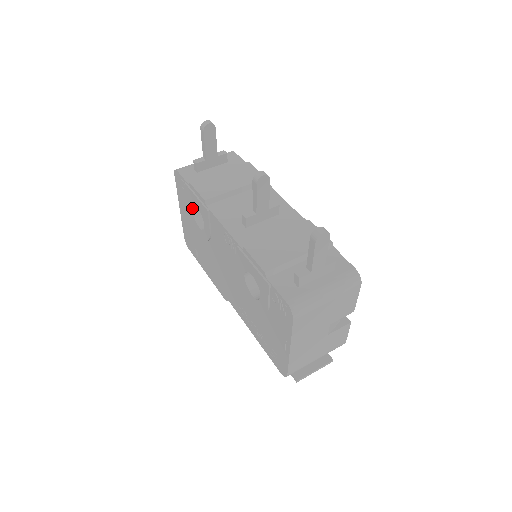
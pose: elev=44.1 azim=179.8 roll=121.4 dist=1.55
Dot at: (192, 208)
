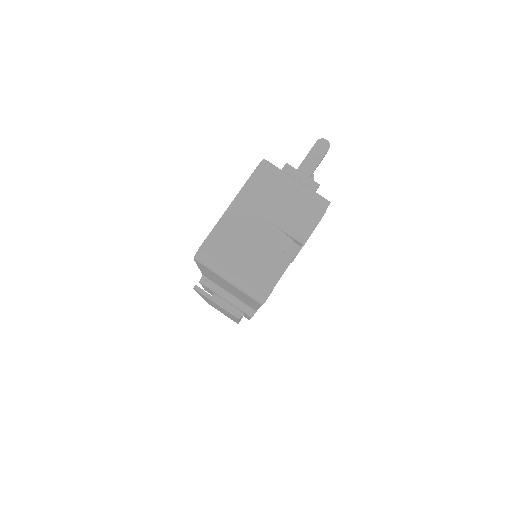
Dot at: occluded
